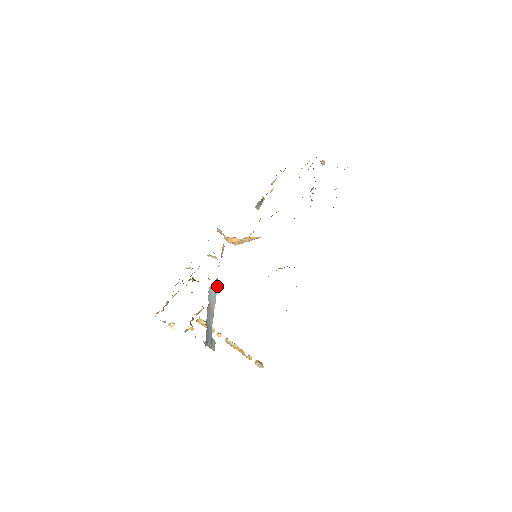
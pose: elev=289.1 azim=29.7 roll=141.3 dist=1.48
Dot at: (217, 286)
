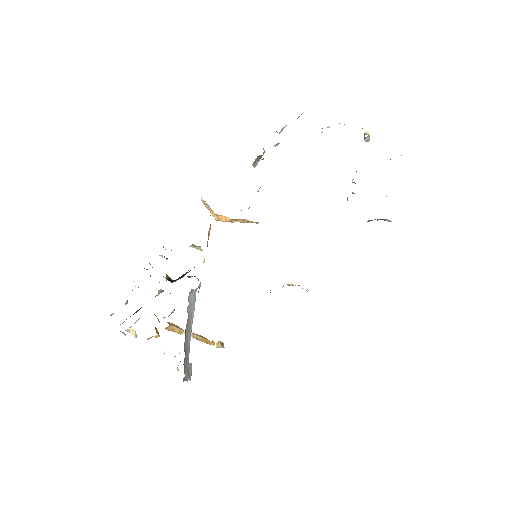
Dot at: (198, 287)
